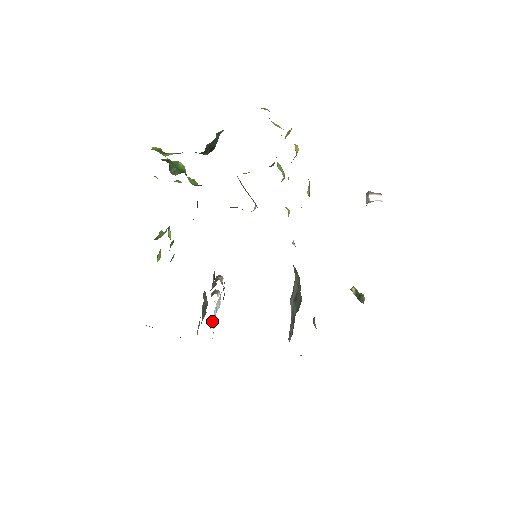
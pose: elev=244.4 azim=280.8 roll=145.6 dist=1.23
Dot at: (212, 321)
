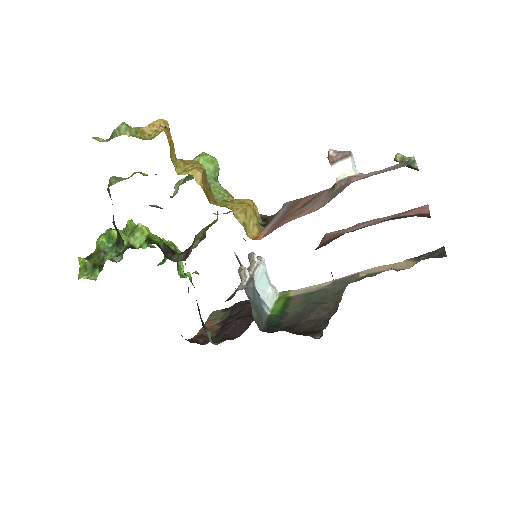
Dot at: (267, 273)
